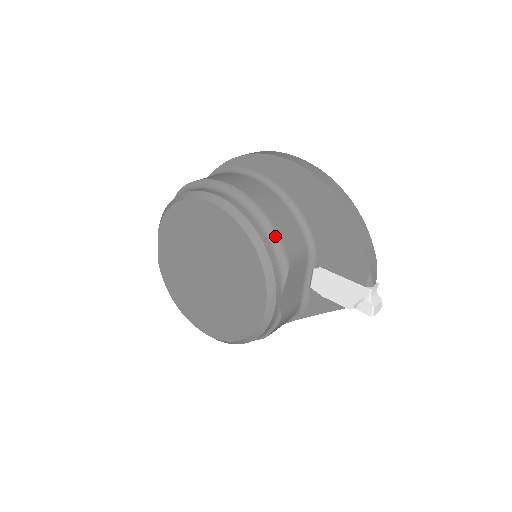
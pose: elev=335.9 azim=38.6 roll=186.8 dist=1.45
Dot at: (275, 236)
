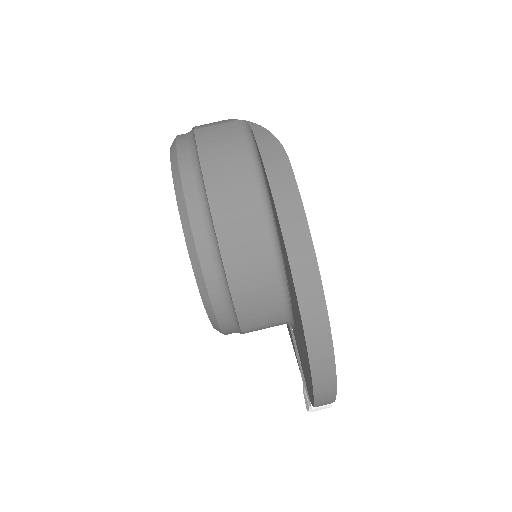
Dot at: (234, 311)
